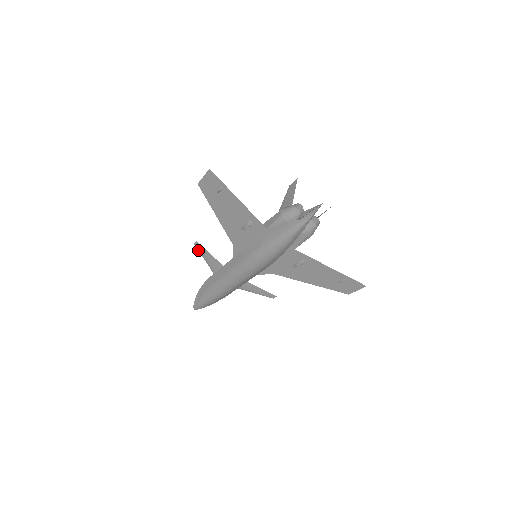
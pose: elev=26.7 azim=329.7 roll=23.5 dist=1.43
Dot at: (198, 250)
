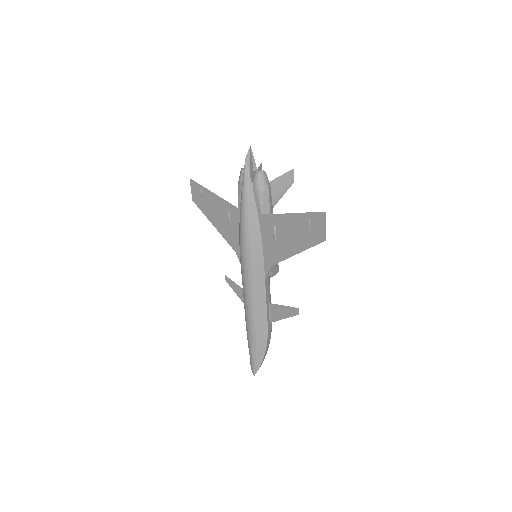
Dot at: (231, 287)
